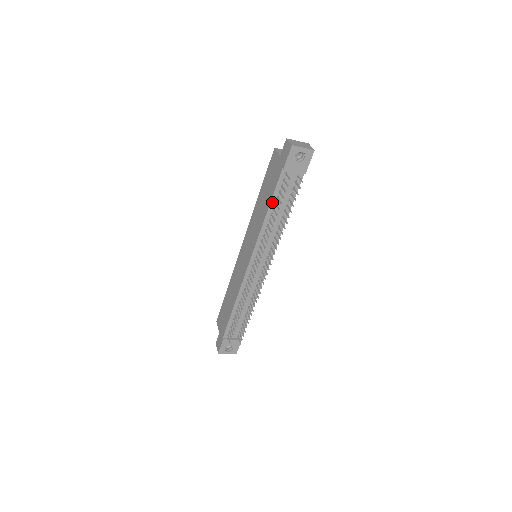
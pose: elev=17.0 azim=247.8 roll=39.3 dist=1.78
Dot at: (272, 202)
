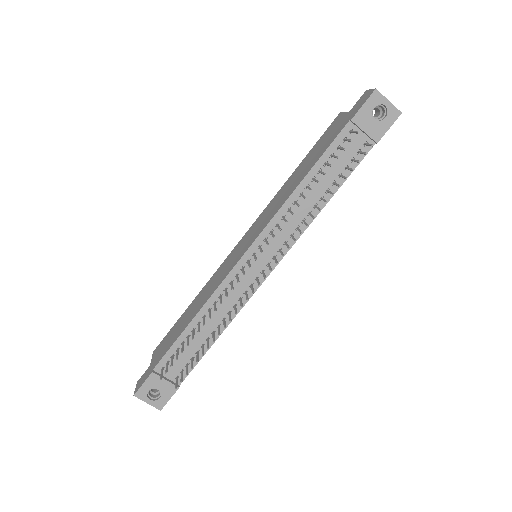
Dot at: (315, 167)
